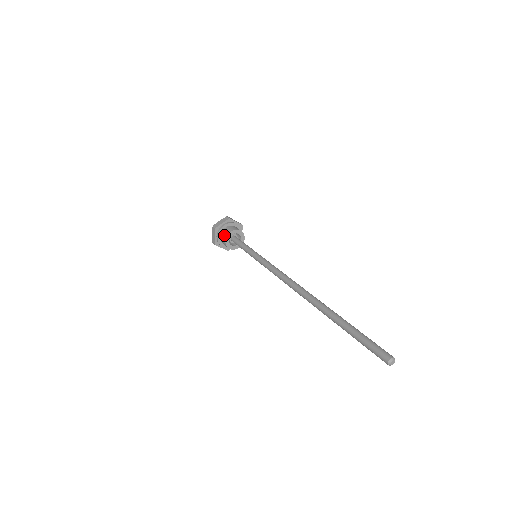
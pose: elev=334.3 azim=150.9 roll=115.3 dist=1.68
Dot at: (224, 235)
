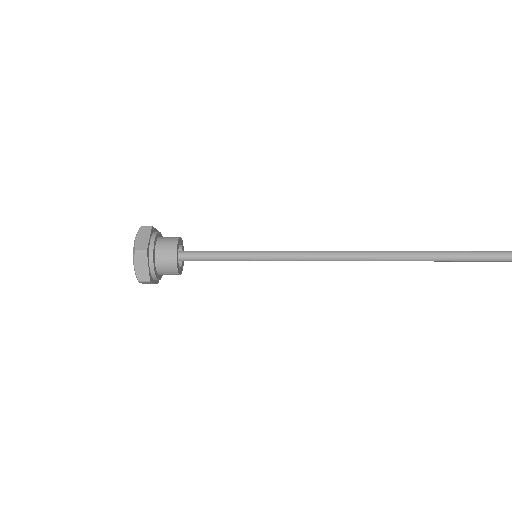
Dot at: (168, 255)
